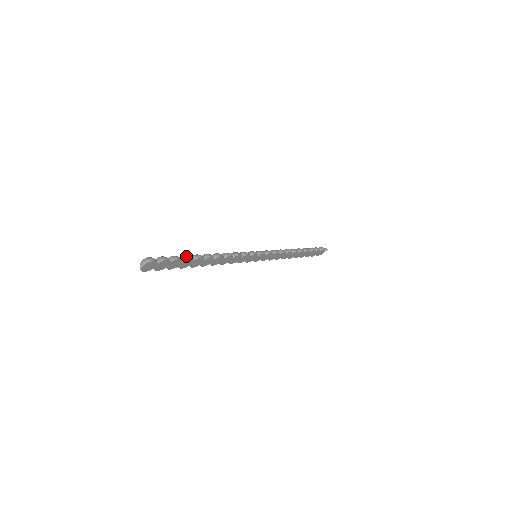
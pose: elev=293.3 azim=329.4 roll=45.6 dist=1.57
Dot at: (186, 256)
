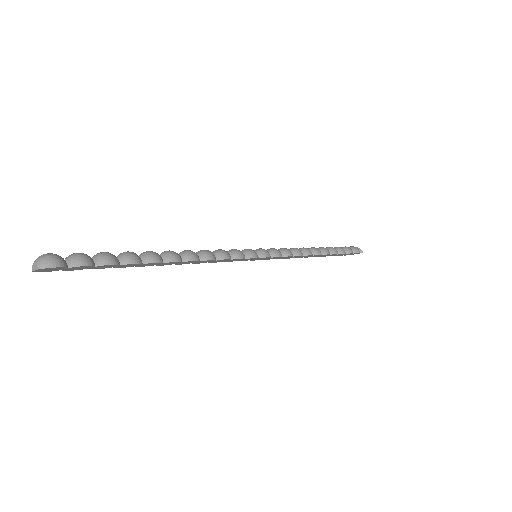
Dot at: (130, 257)
